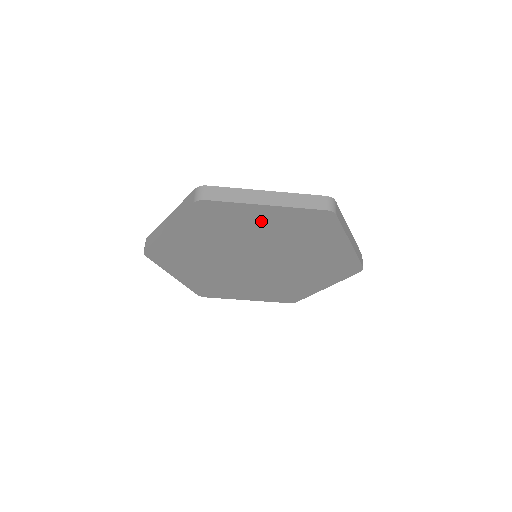
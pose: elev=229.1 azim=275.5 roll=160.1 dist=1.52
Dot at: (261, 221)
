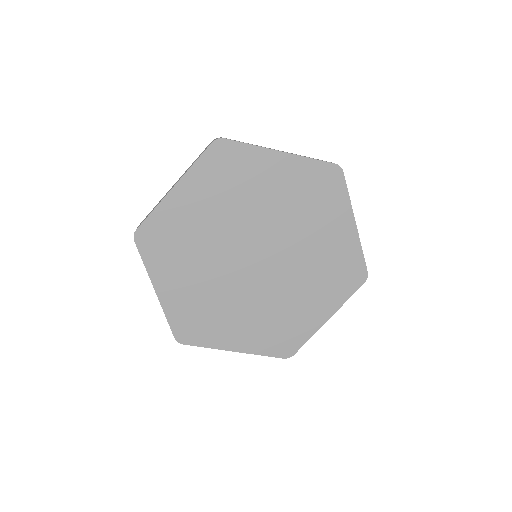
Dot at: (272, 178)
